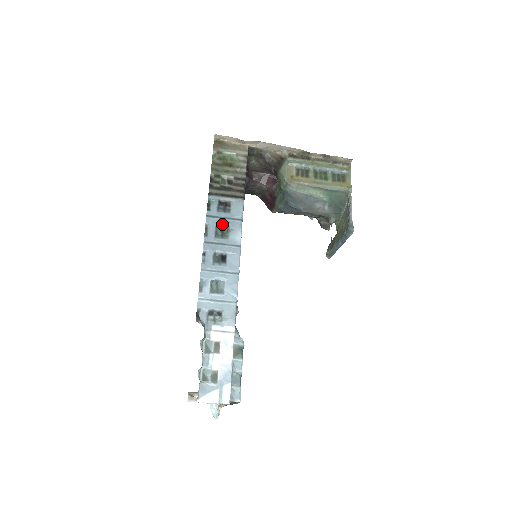
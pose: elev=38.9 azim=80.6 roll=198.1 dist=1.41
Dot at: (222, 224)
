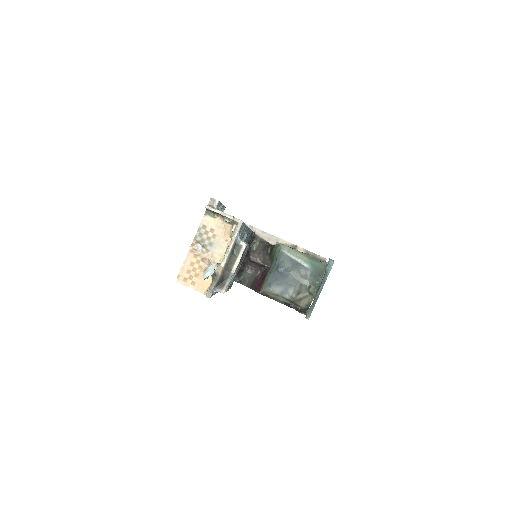
Dot at: occluded
